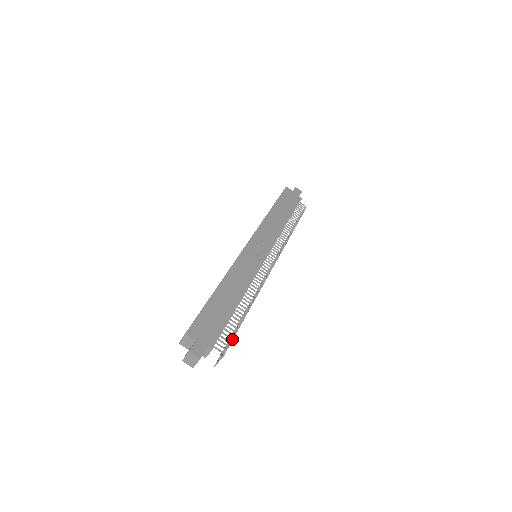
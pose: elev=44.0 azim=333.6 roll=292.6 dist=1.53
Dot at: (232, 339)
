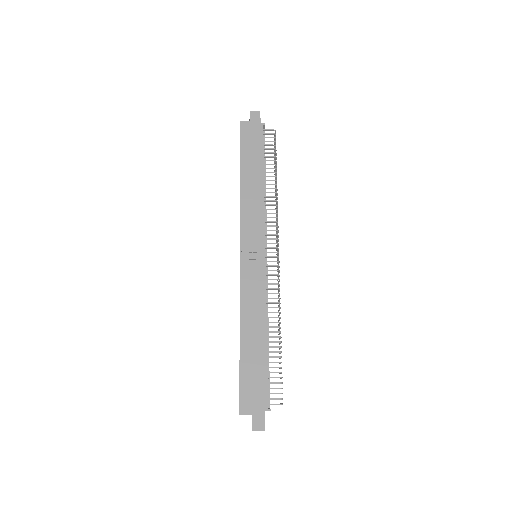
Dot at: (281, 382)
